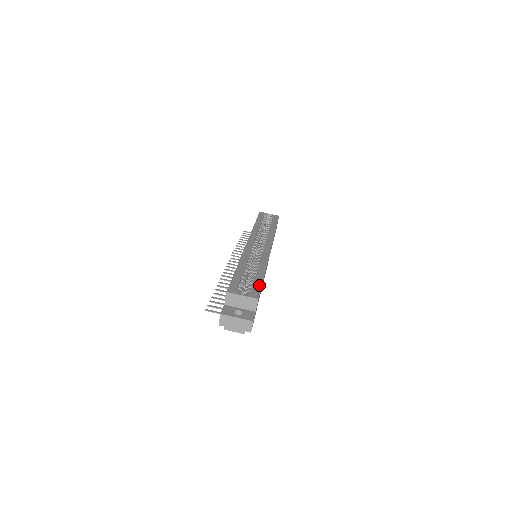
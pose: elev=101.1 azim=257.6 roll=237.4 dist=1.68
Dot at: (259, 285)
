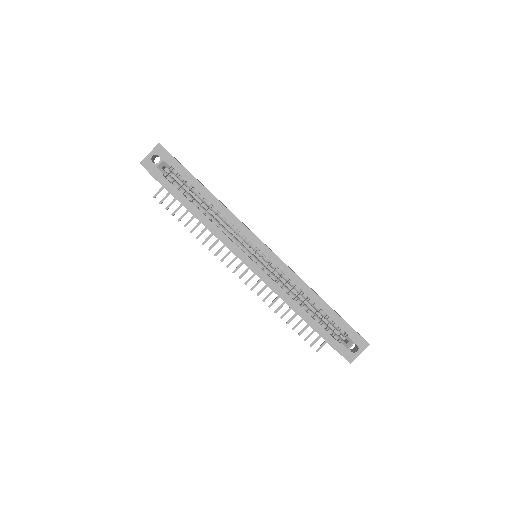
Dot at: (341, 320)
